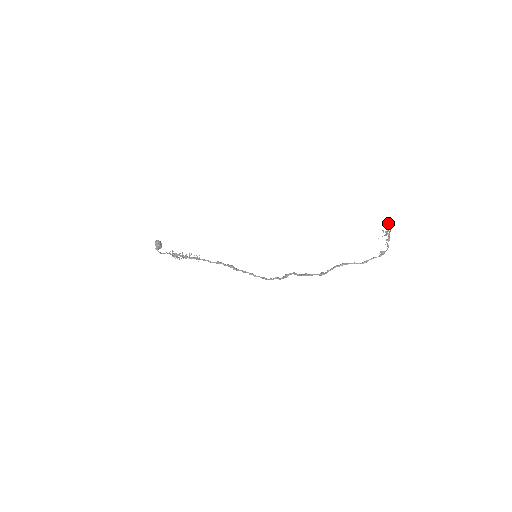
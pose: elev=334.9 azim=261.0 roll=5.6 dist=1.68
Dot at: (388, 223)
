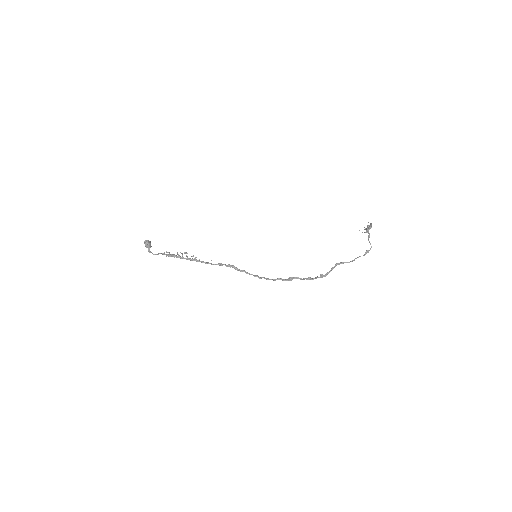
Dot at: (371, 223)
